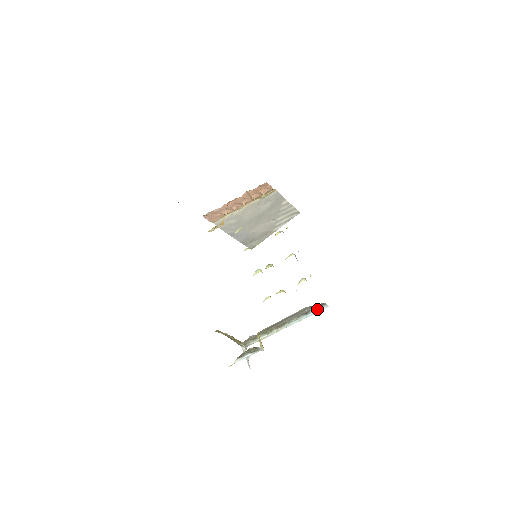
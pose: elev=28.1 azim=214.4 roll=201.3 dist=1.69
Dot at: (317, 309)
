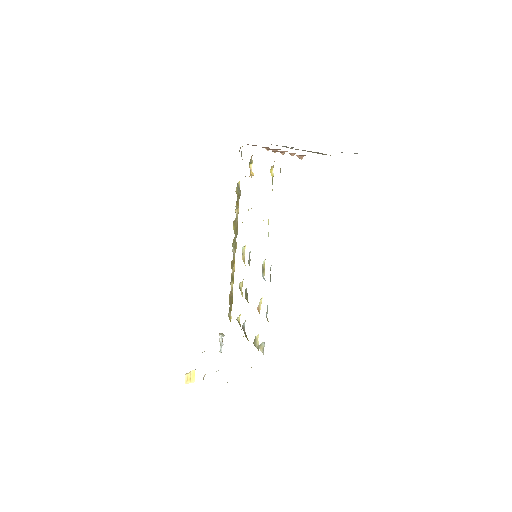
Dot at: occluded
